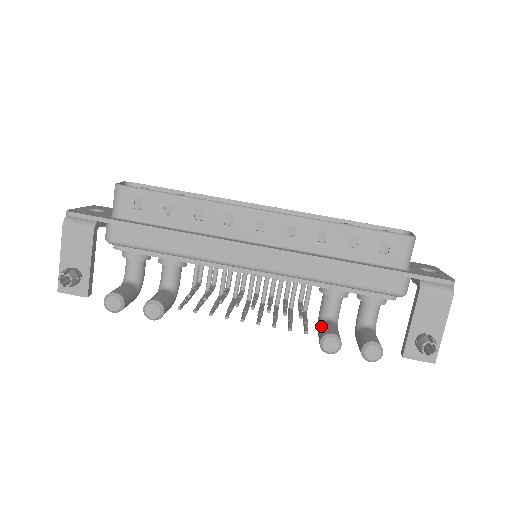
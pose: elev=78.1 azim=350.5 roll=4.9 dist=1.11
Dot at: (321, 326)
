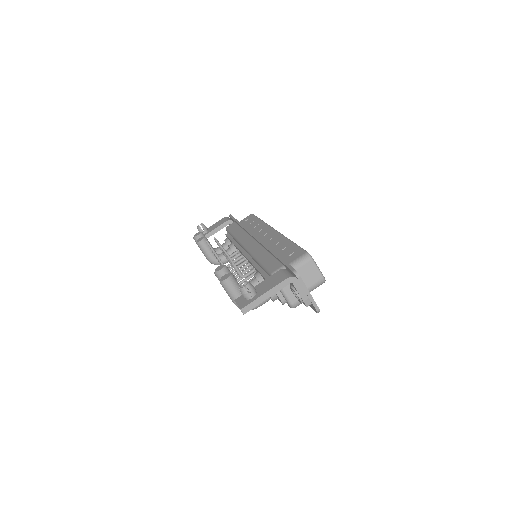
Dot at: occluded
